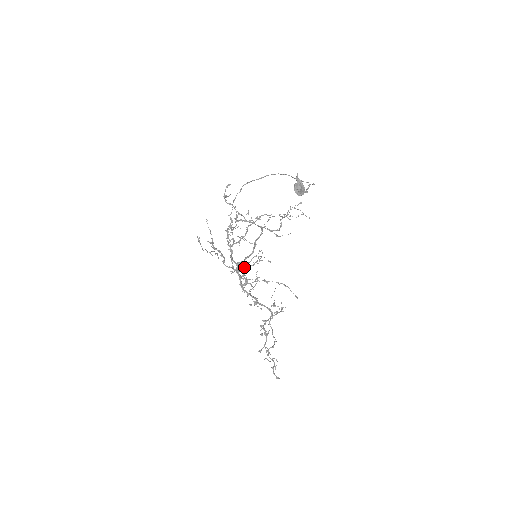
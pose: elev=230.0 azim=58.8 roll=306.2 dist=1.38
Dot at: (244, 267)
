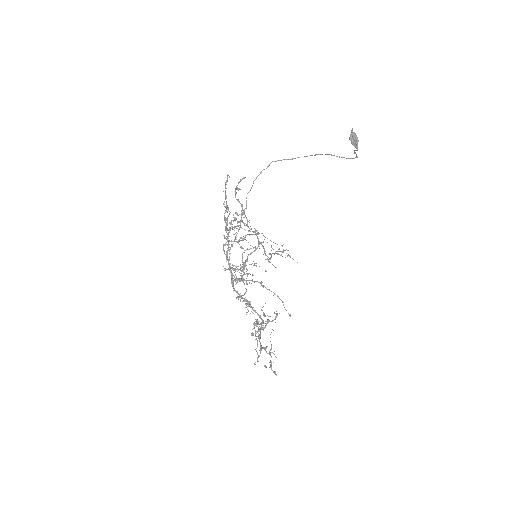
Dot at: occluded
